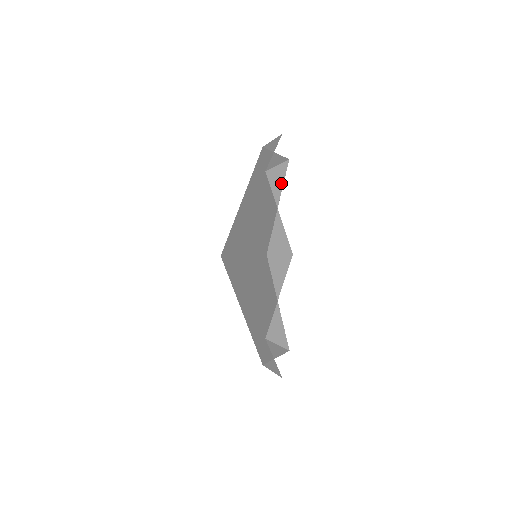
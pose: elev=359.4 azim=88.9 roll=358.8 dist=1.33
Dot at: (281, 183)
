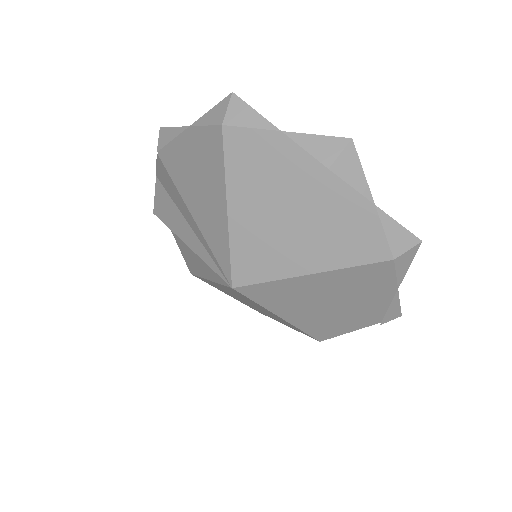
Dot at: (361, 173)
